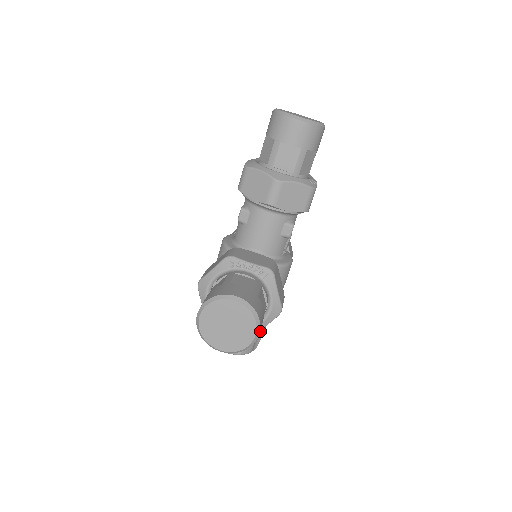
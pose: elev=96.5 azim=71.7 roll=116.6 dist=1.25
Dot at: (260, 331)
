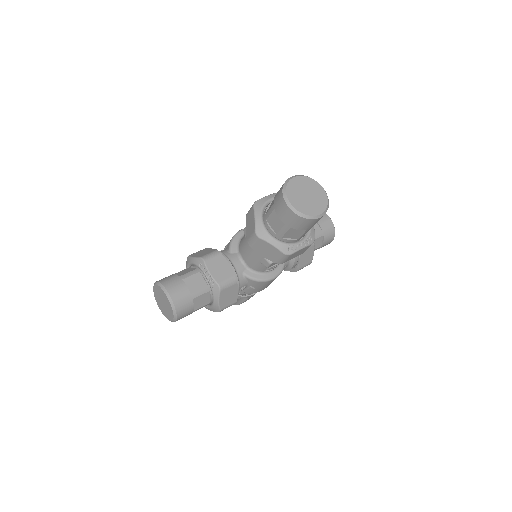
Dot at: (242, 299)
